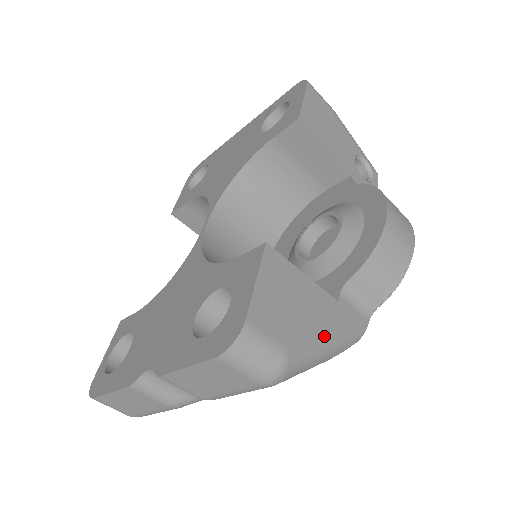
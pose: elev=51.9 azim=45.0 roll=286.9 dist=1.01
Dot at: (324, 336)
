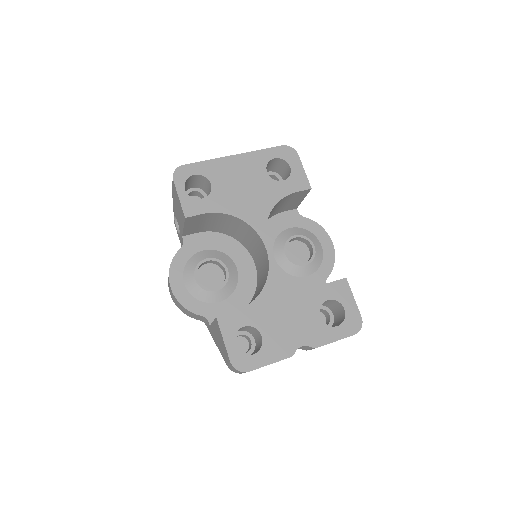
Dot at: occluded
